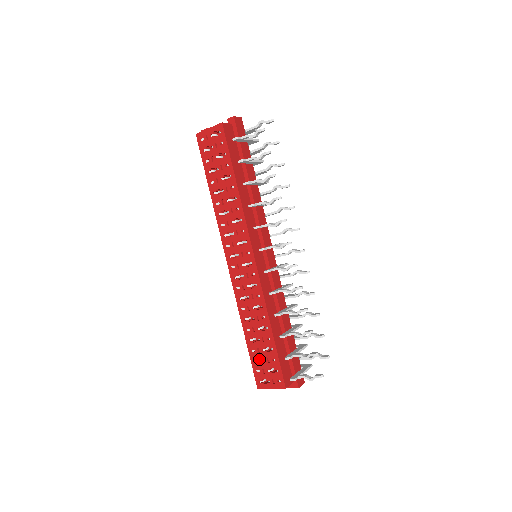
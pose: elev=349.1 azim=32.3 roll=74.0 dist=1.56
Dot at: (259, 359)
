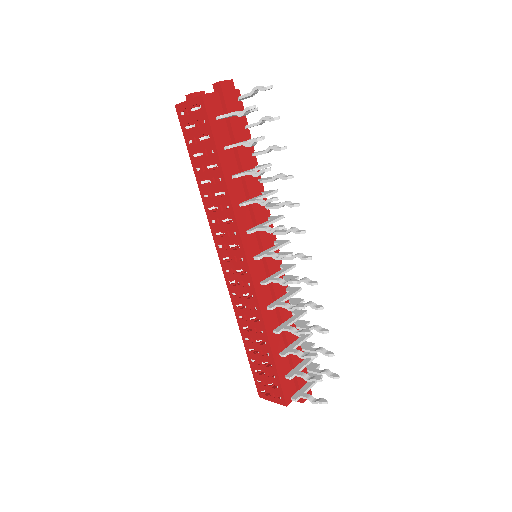
Dot at: occluded
